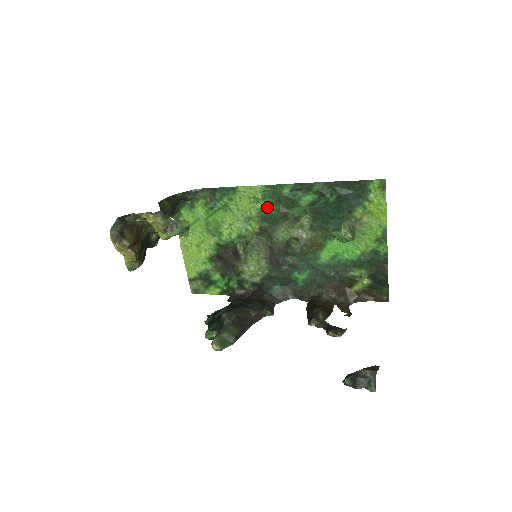
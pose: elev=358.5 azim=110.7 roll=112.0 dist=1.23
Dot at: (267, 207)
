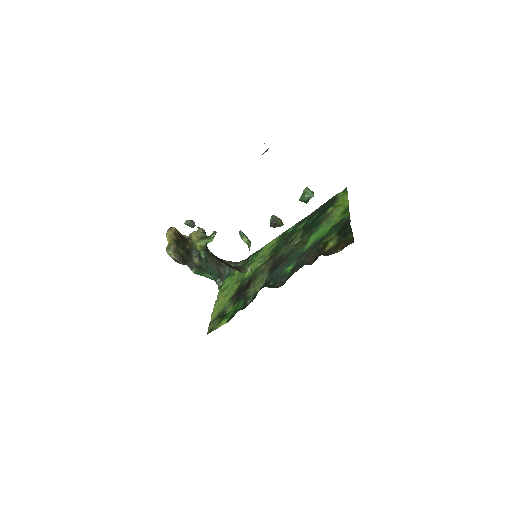
Dot at: (277, 246)
